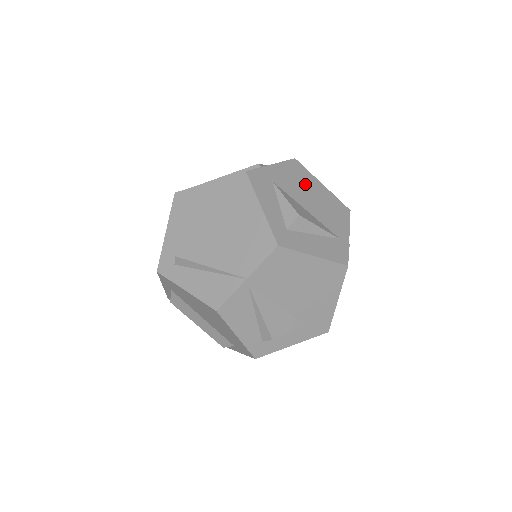
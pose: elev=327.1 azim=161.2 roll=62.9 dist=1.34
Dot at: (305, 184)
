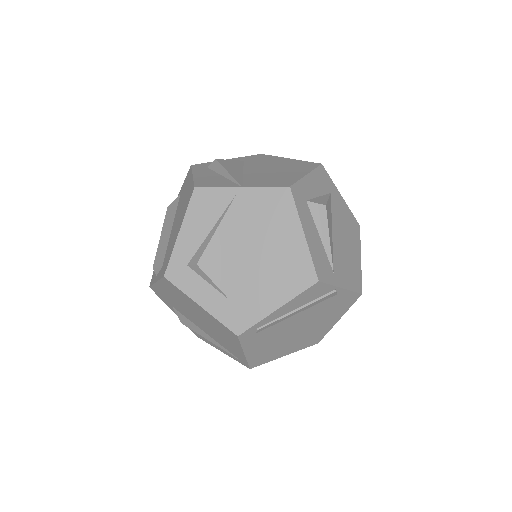
Dot at: (349, 234)
